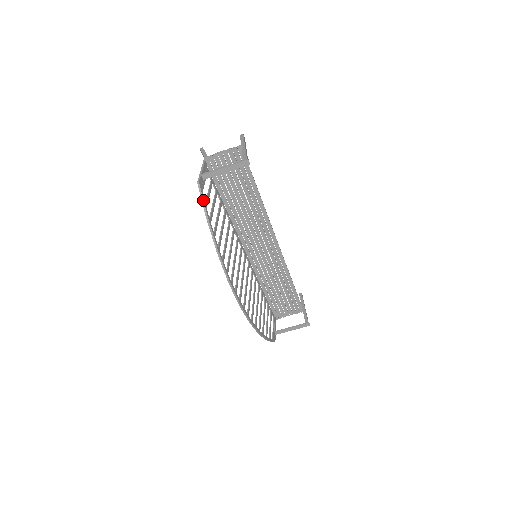
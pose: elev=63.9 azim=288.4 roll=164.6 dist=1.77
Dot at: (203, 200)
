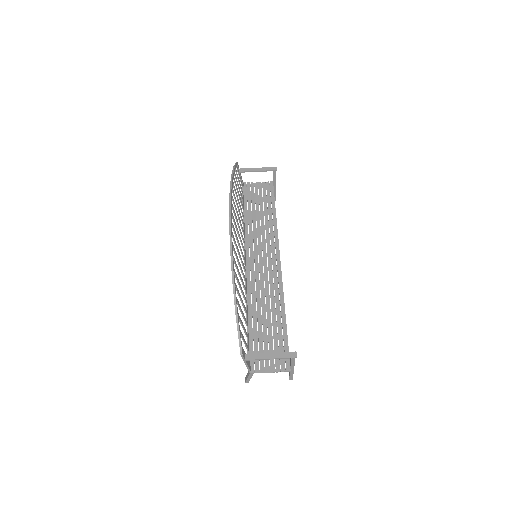
Dot at: (236, 164)
